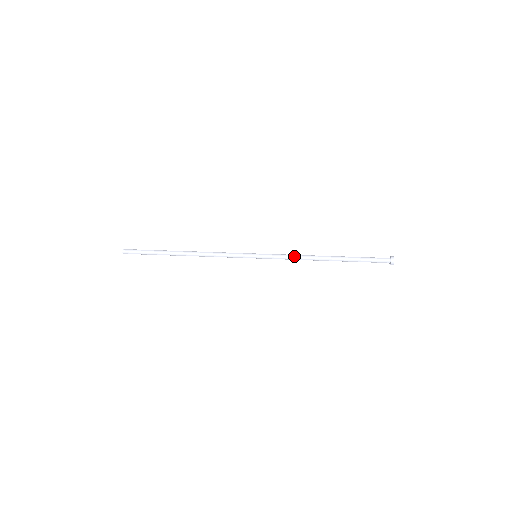
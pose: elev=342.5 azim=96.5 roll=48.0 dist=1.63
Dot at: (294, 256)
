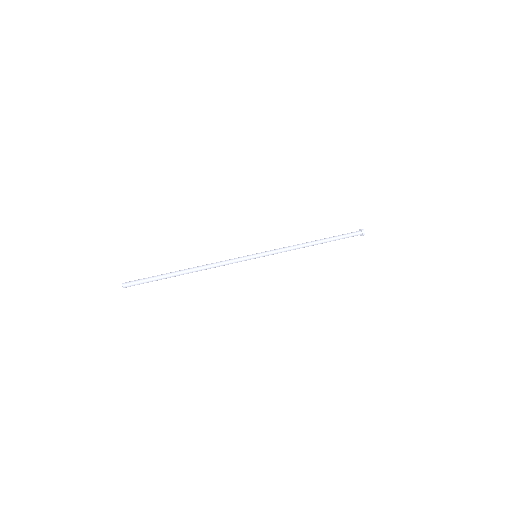
Dot at: (289, 249)
